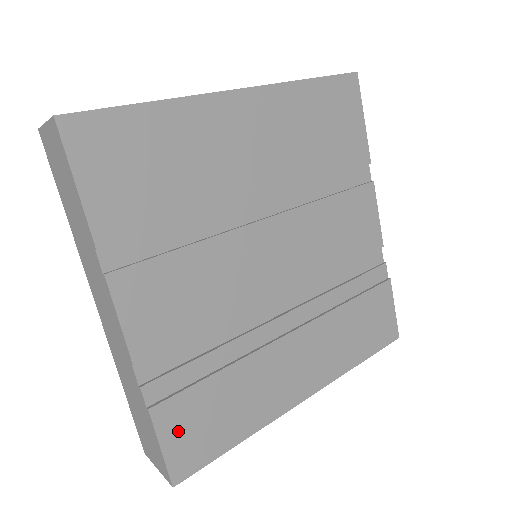
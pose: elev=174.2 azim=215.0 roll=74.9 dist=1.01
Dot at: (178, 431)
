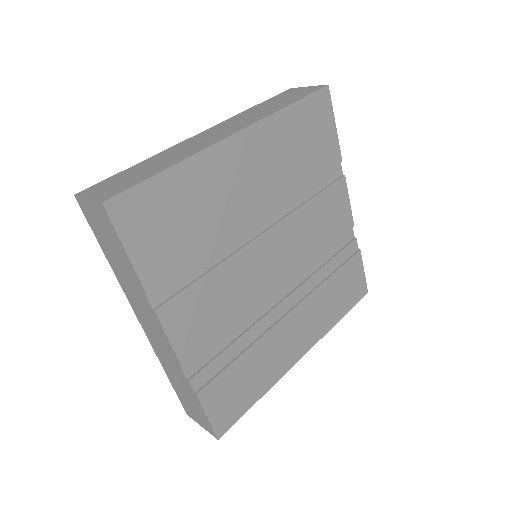
Dot at: (218, 403)
